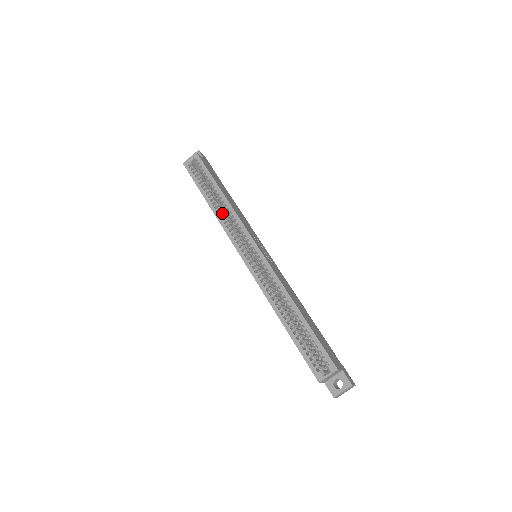
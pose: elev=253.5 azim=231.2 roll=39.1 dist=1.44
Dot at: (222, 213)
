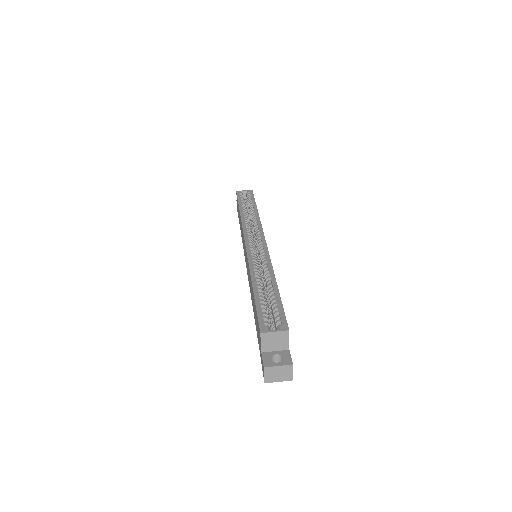
Dot at: occluded
